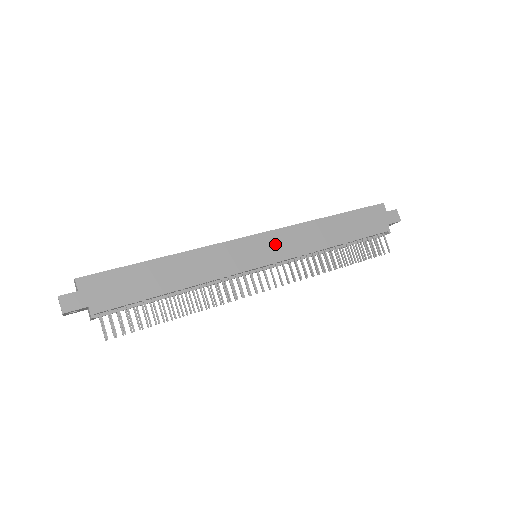
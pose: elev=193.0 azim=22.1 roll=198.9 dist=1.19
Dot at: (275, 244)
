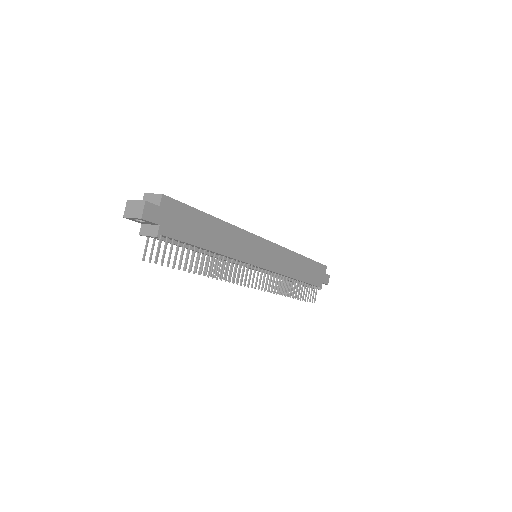
Dot at: (273, 255)
